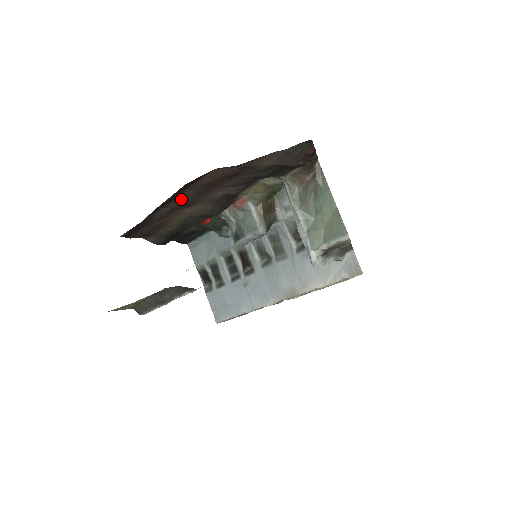
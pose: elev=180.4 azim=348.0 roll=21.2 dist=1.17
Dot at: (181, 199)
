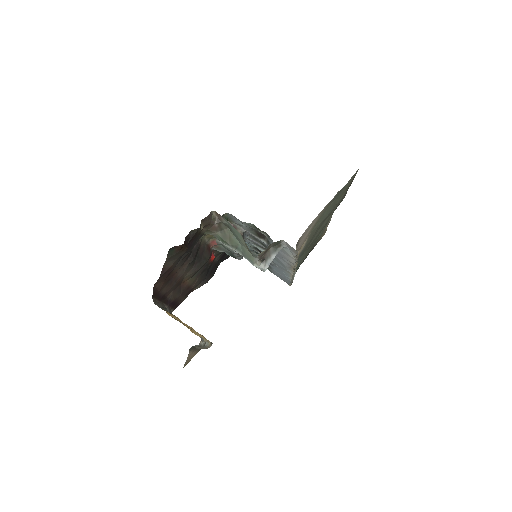
Dot at: (167, 292)
